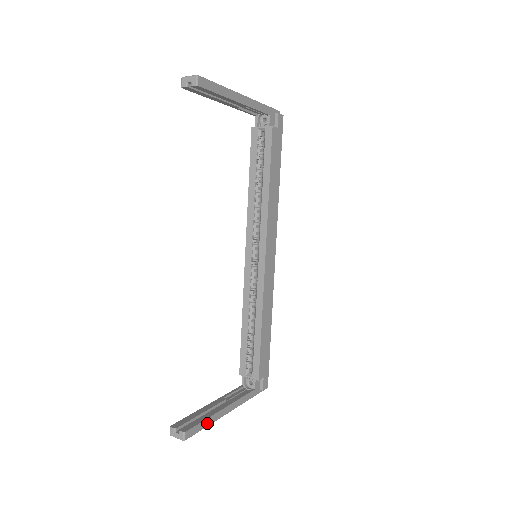
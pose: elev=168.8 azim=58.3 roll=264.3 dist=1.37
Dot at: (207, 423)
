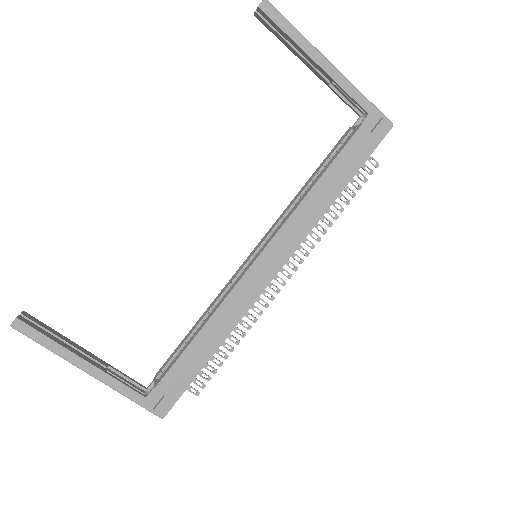
Dot at: (51, 346)
